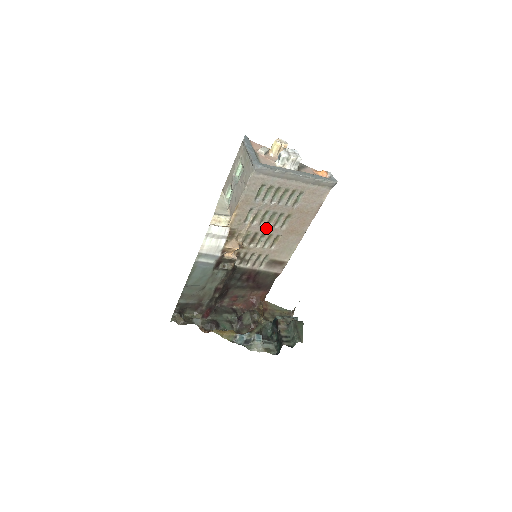
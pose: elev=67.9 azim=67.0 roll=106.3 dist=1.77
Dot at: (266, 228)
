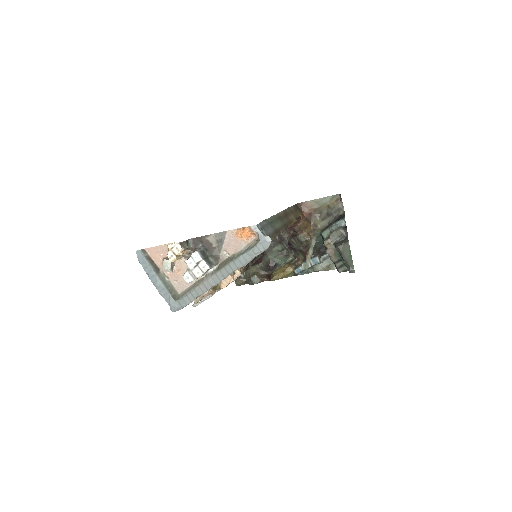
Dot at: occluded
